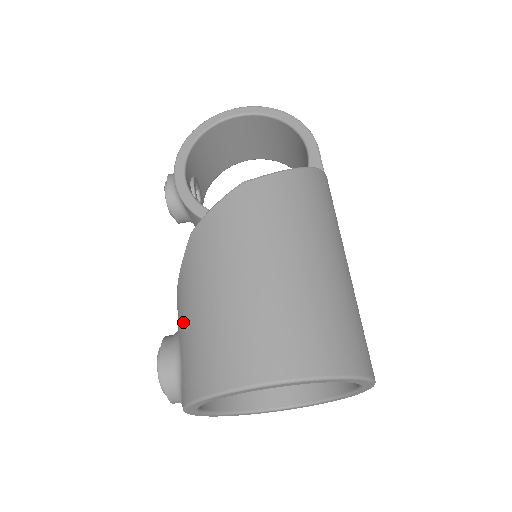
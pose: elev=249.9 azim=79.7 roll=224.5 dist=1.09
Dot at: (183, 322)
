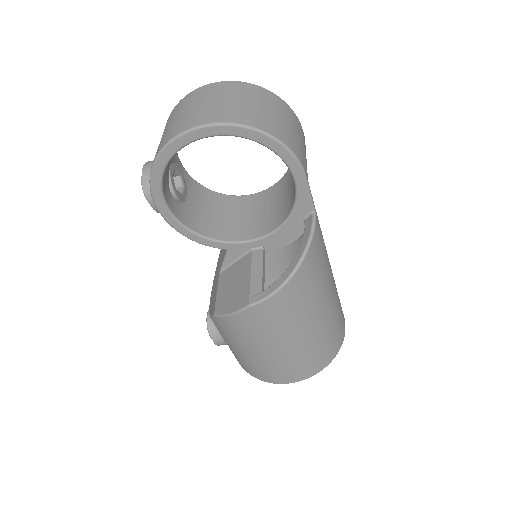
Dot at: occluded
